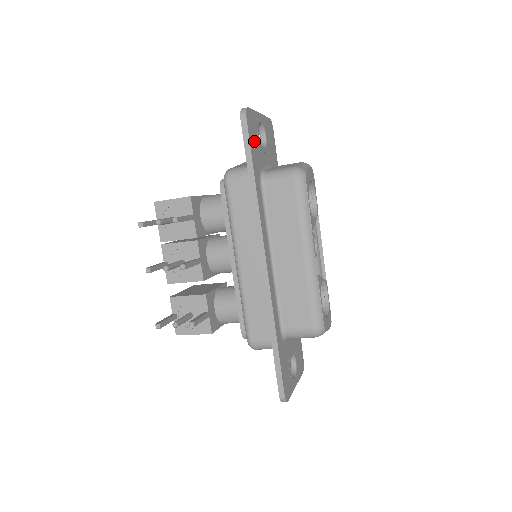
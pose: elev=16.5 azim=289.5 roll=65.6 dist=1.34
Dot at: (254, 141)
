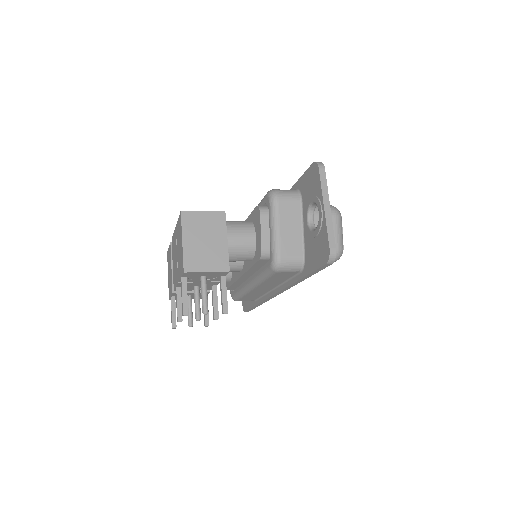
Dot at: occluded
